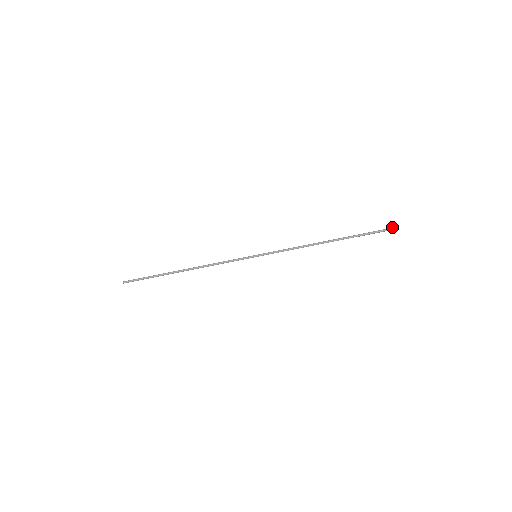
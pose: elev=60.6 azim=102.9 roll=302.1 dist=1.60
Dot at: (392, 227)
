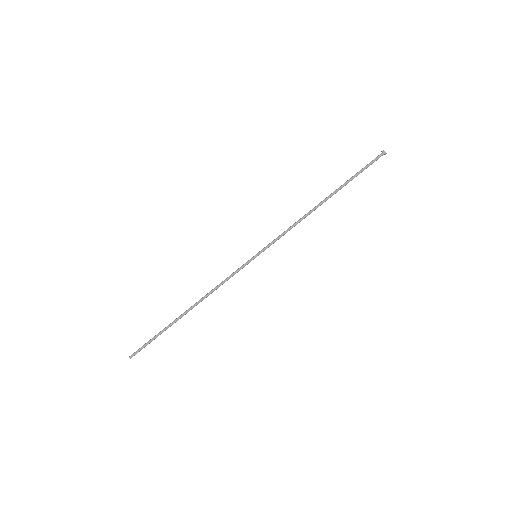
Dot at: (382, 151)
